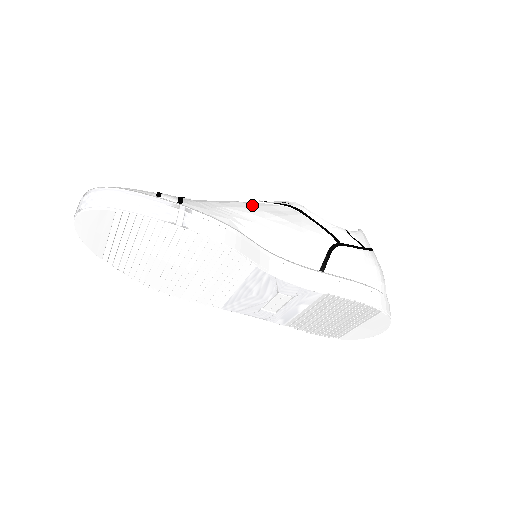
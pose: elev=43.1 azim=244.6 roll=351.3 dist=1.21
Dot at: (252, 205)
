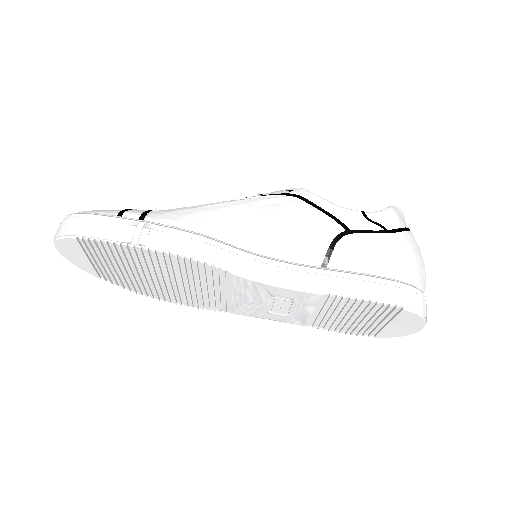
Dot at: (238, 203)
